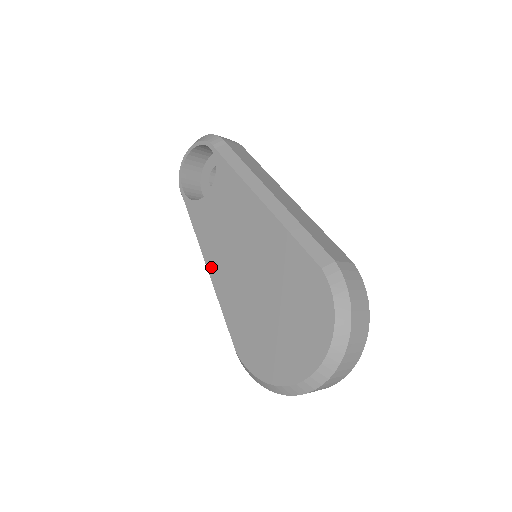
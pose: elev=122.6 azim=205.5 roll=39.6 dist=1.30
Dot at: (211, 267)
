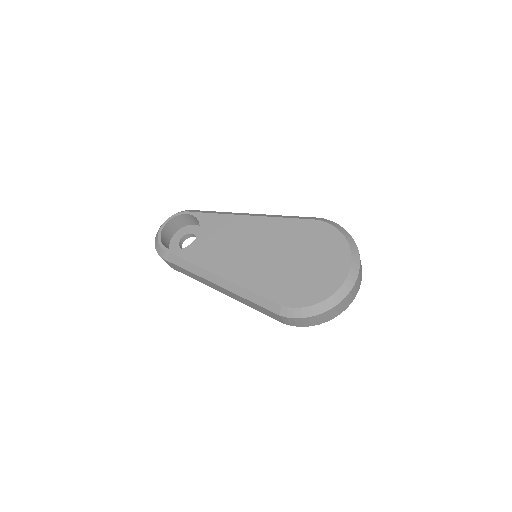
Dot at: (225, 274)
